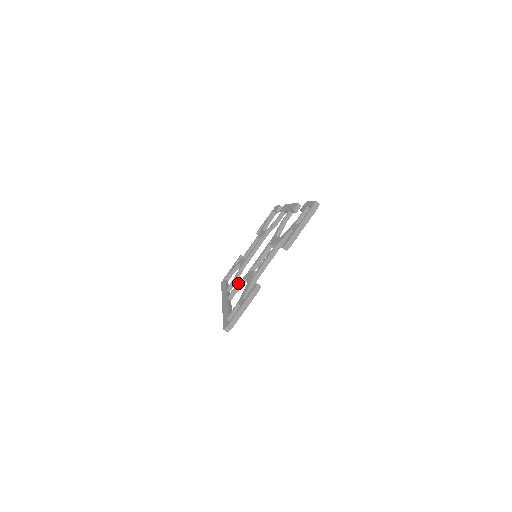
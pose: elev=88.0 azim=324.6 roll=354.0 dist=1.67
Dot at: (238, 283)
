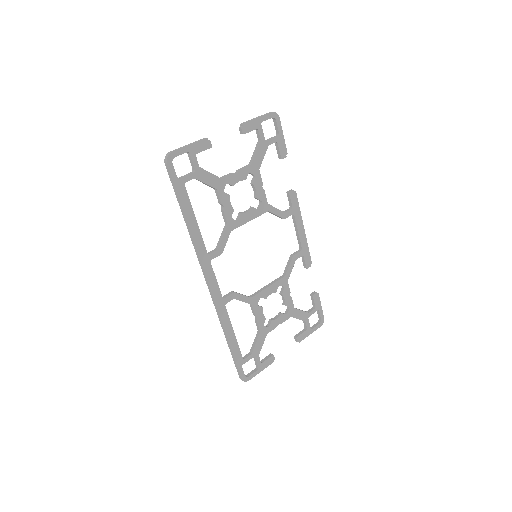
Dot at: (221, 243)
